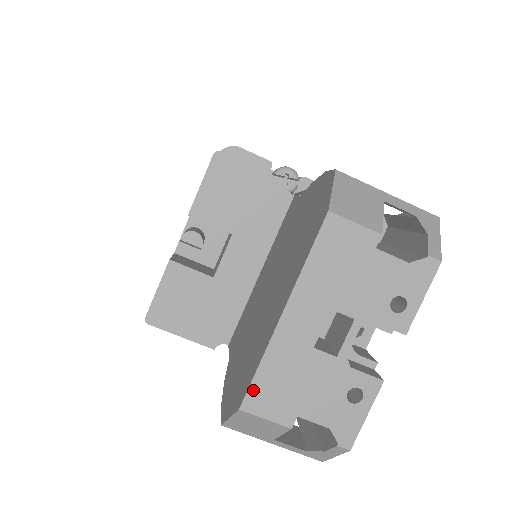
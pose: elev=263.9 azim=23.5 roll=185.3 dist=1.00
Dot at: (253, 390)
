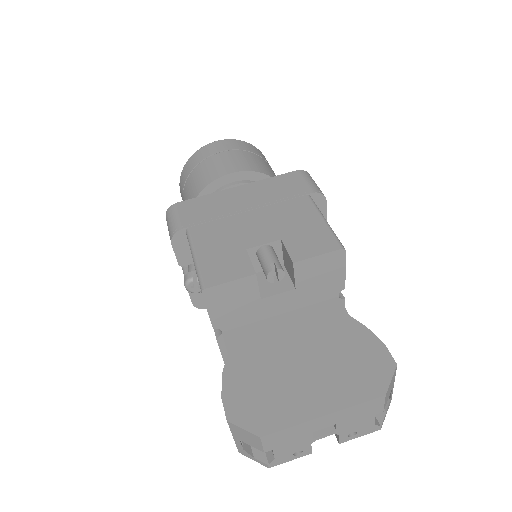
Dot at: (275, 434)
